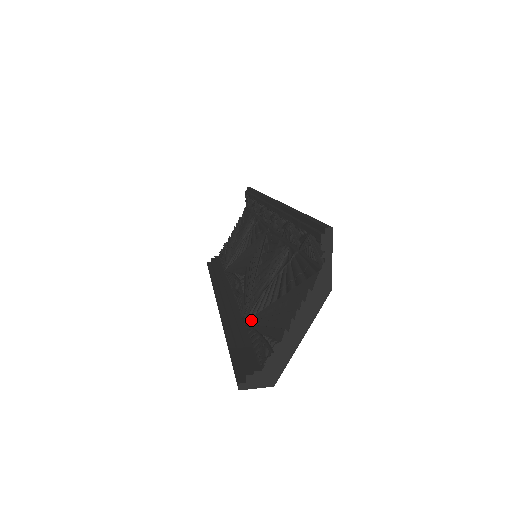
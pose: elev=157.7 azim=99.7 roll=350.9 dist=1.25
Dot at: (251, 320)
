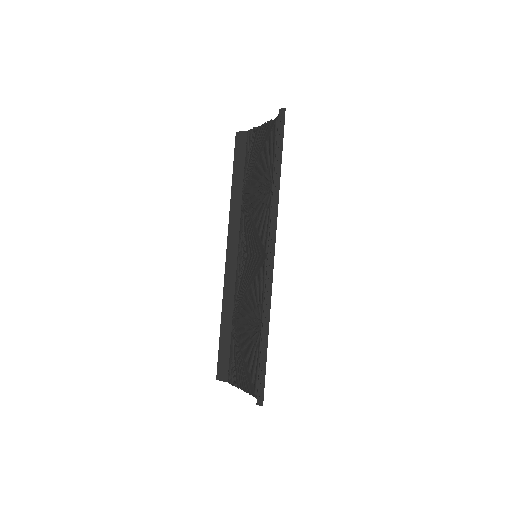
Dot at: (234, 331)
